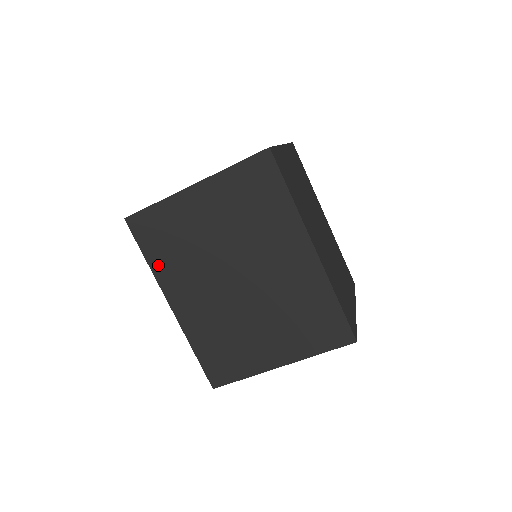
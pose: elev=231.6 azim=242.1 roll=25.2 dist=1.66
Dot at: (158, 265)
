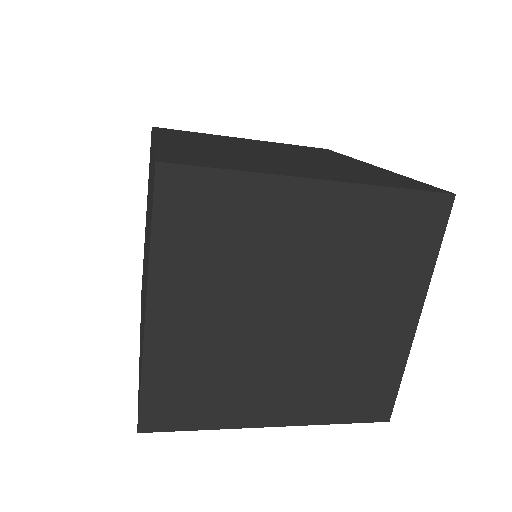
Dot at: occluded
